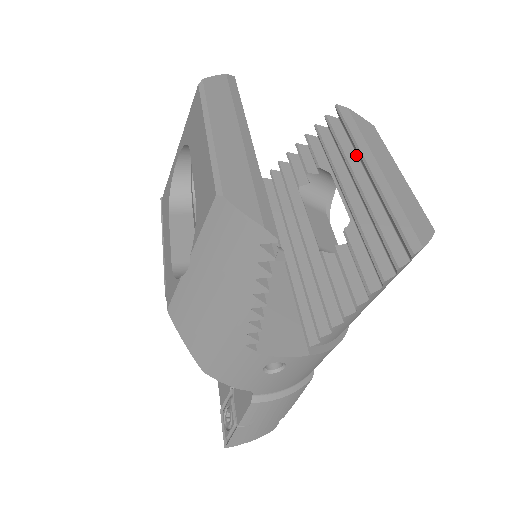
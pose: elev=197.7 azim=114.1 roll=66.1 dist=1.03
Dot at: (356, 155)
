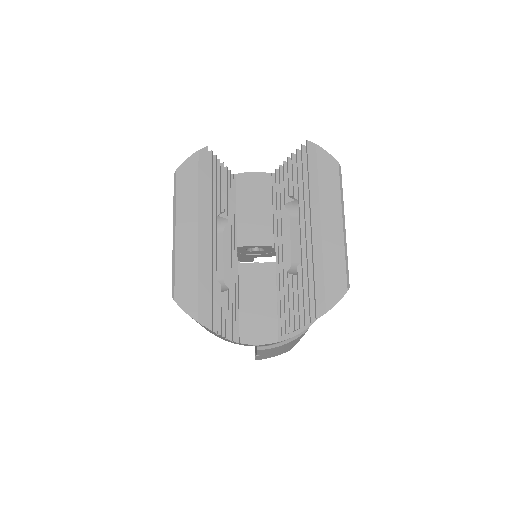
Dot at: occluded
